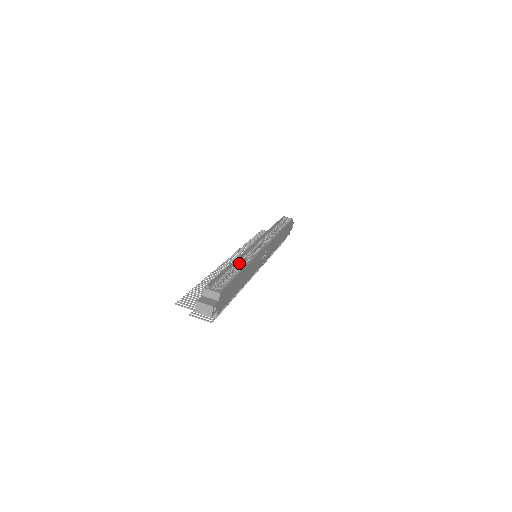
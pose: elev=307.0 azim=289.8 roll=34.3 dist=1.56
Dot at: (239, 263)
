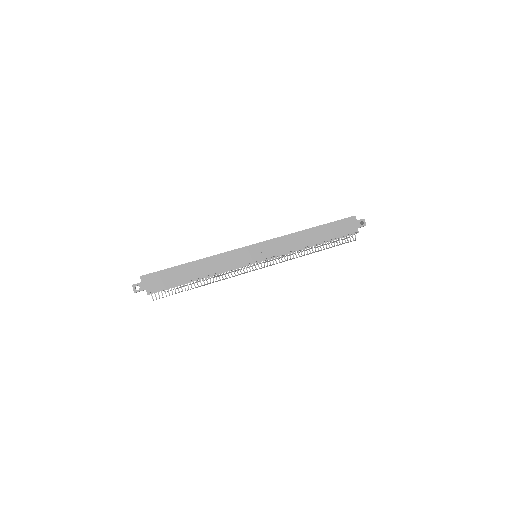
Dot at: occluded
